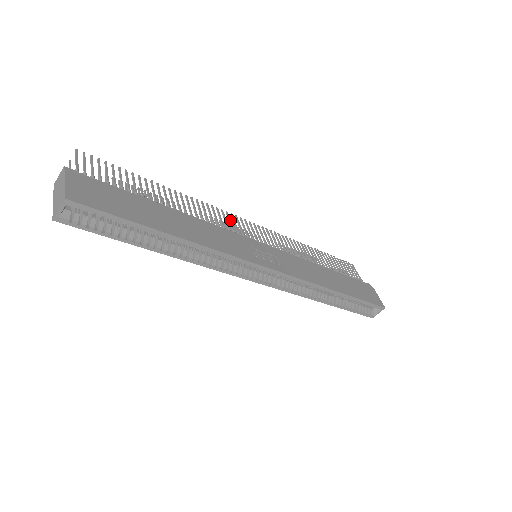
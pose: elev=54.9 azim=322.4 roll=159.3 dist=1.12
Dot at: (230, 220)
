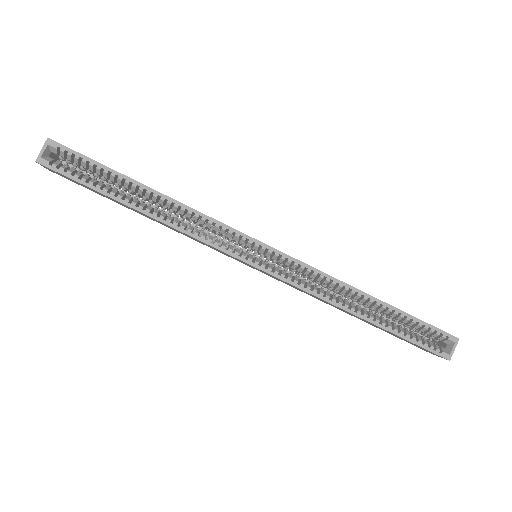
Dot at: occluded
